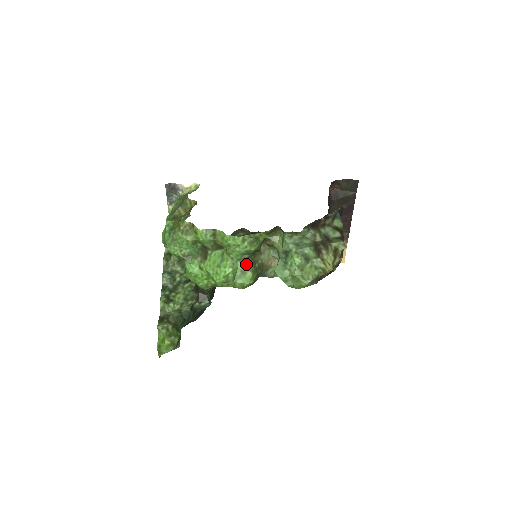
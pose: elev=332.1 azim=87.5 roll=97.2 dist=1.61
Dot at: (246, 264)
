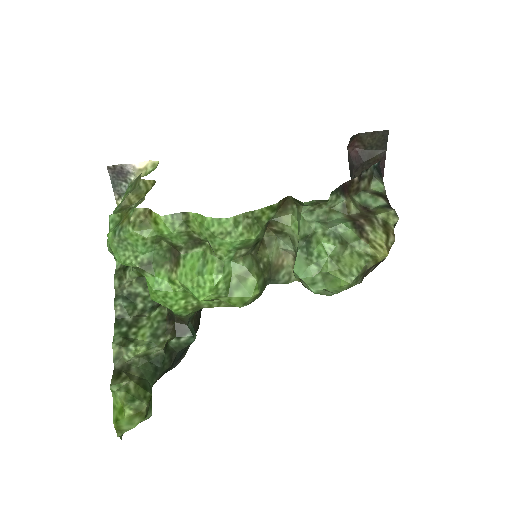
Dot at: (244, 264)
